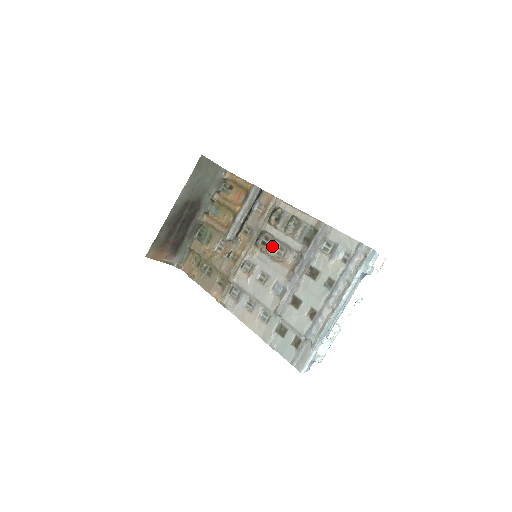
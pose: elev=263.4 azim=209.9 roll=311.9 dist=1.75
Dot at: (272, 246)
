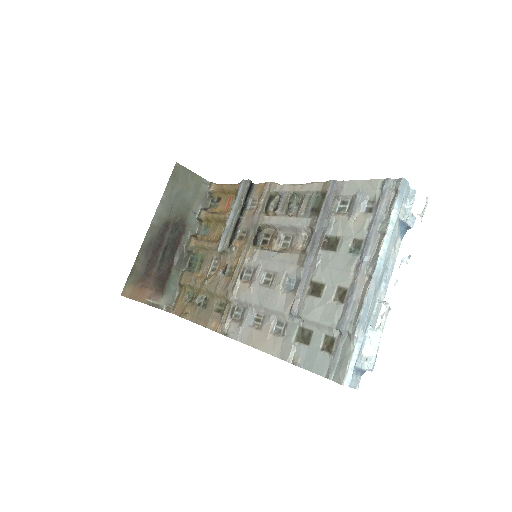
Dot at: (274, 238)
